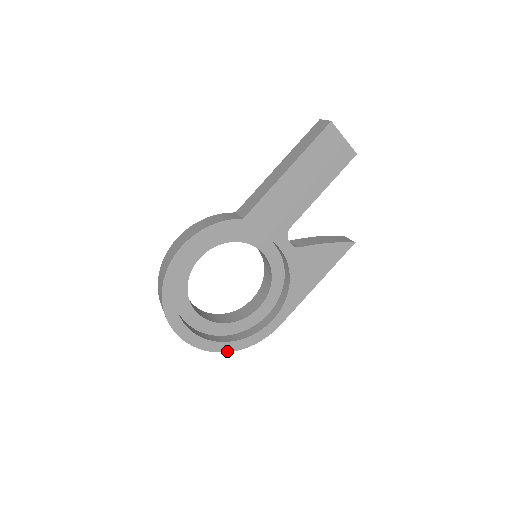
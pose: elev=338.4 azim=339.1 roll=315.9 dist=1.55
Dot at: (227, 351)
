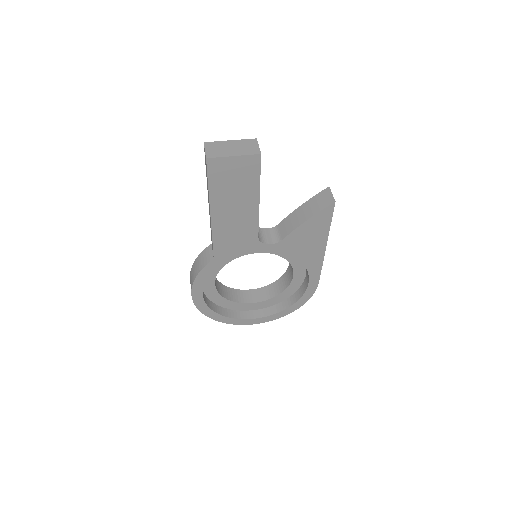
Dot at: (291, 312)
